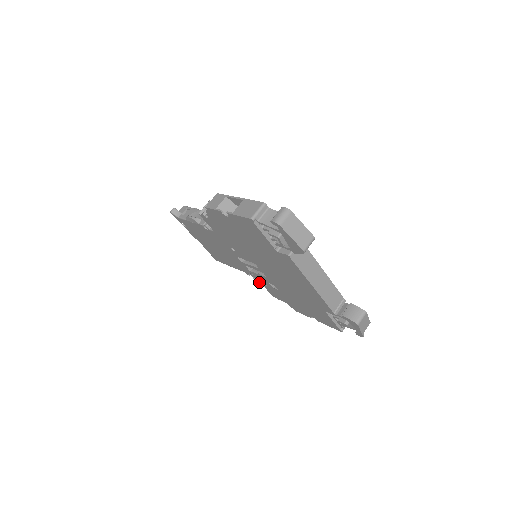
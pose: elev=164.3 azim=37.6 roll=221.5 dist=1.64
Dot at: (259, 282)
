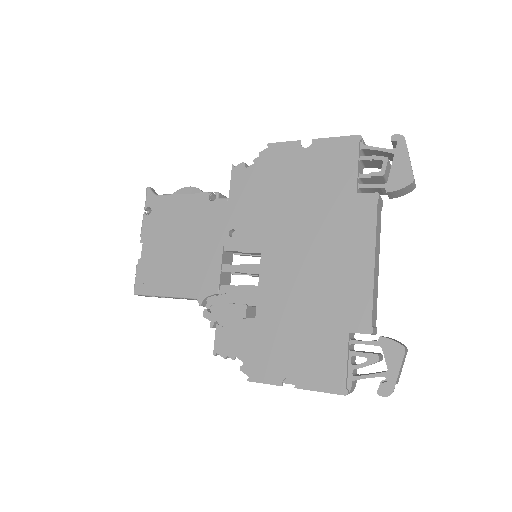
Dot at: (214, 315)
